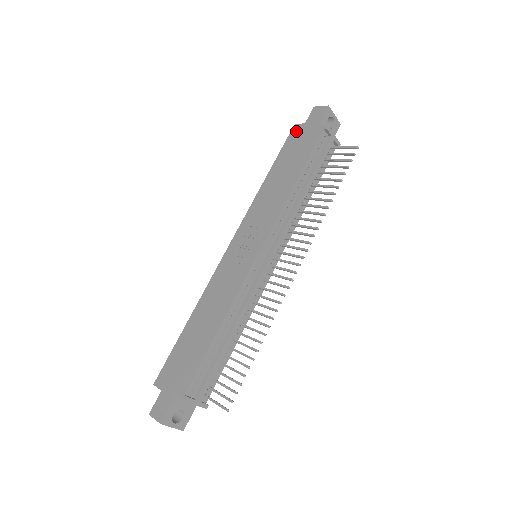
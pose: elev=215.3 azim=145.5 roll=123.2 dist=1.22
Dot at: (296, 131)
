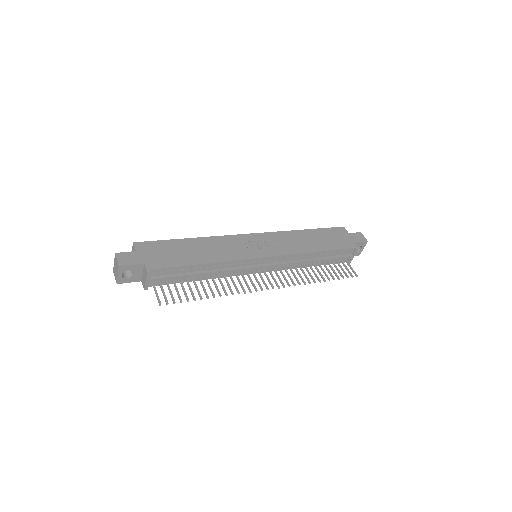
Dot at: (341, 230)
